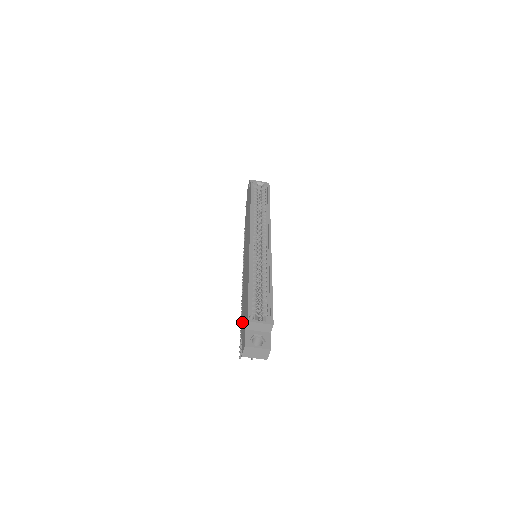
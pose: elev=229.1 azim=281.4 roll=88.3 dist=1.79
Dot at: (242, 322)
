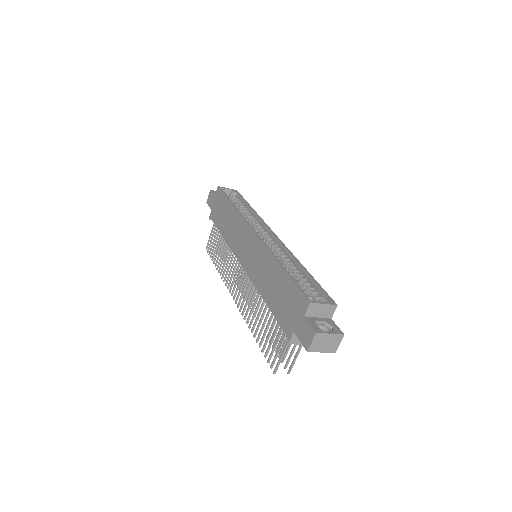
Dot at: (283, 318)
